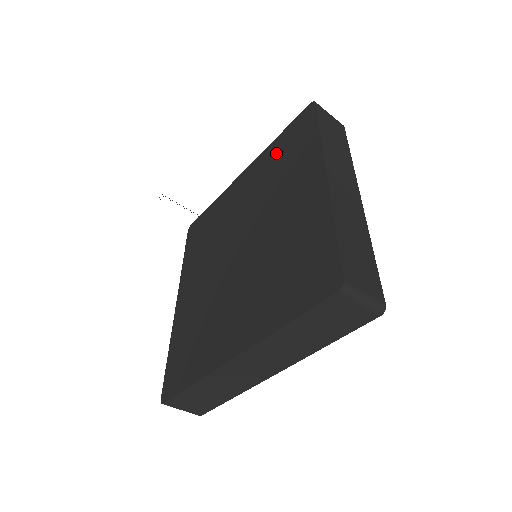
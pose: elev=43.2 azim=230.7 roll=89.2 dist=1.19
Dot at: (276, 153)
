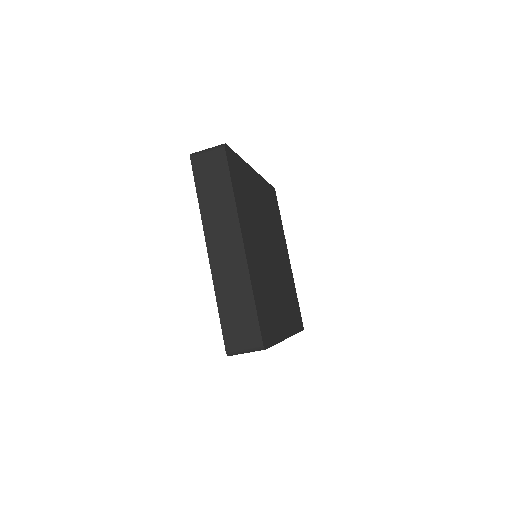
Dot at: occluded
